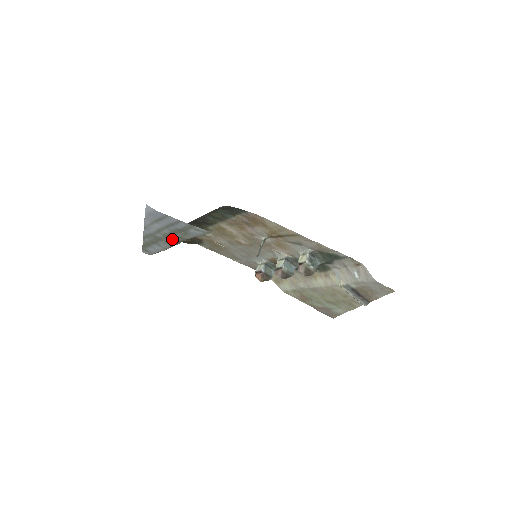
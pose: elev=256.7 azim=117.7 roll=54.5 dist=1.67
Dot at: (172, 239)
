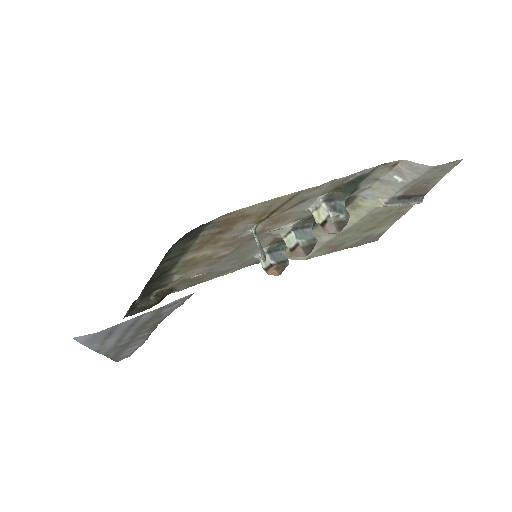
Dot at: (144, 332)
